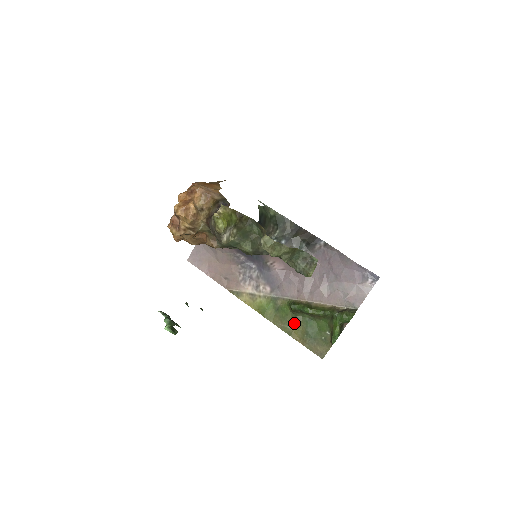
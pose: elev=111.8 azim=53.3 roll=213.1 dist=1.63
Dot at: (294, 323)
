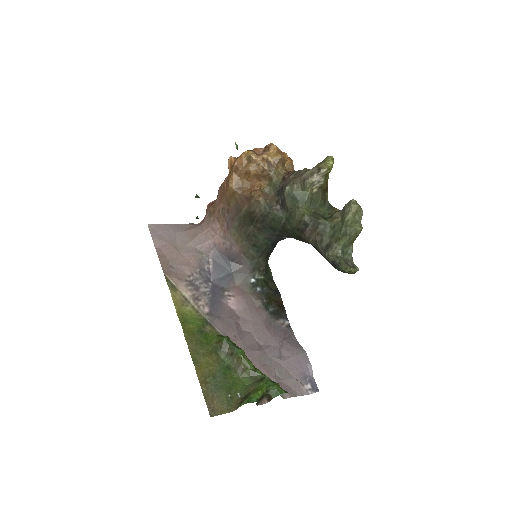
Dot at: (209, 356)
